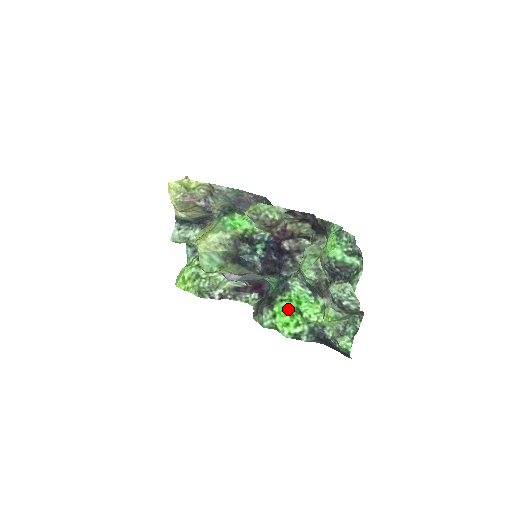
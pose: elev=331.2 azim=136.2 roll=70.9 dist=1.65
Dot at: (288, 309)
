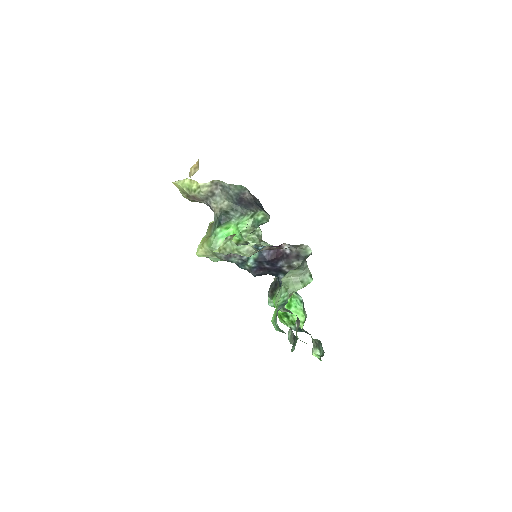
Dot at: occluded
